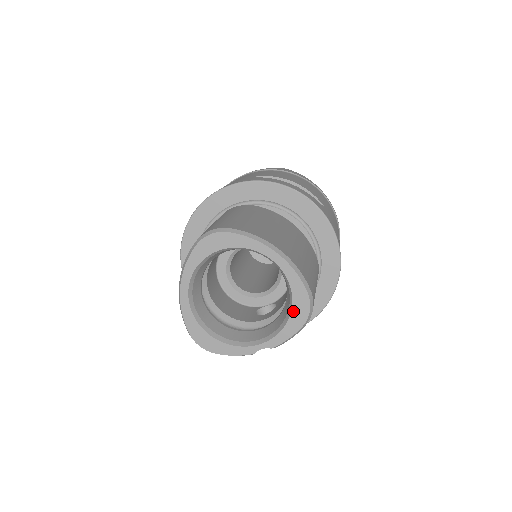
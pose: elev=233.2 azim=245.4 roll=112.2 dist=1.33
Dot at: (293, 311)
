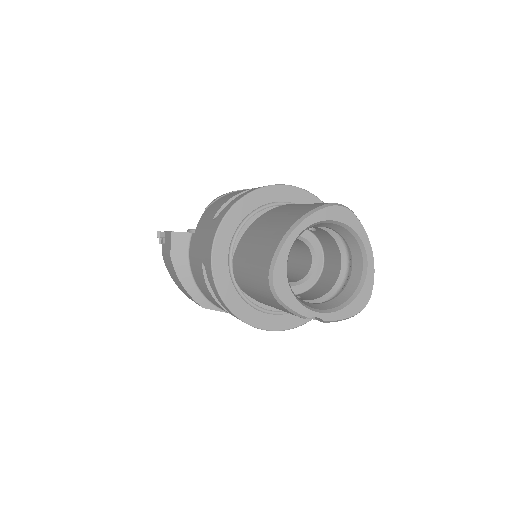
Dot at: (356, 300)
